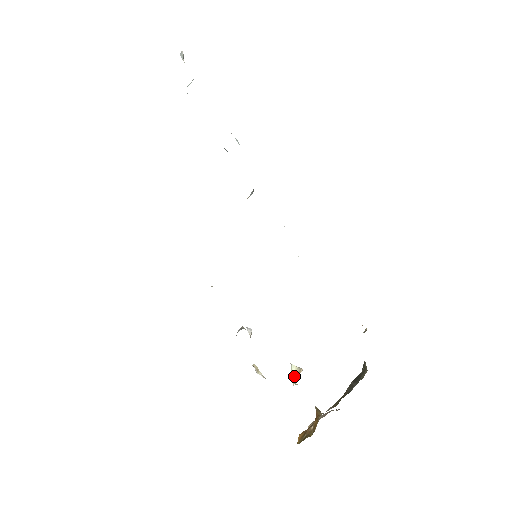
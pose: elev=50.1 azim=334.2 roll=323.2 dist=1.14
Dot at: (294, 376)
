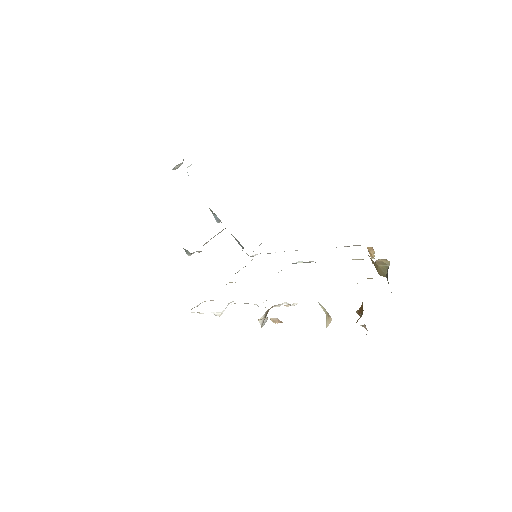
Dot at: occluded
